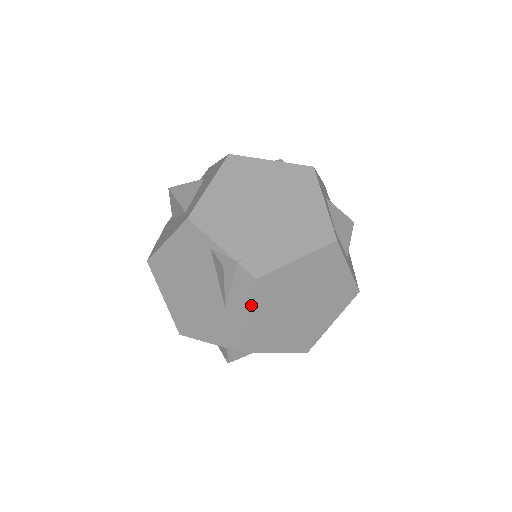
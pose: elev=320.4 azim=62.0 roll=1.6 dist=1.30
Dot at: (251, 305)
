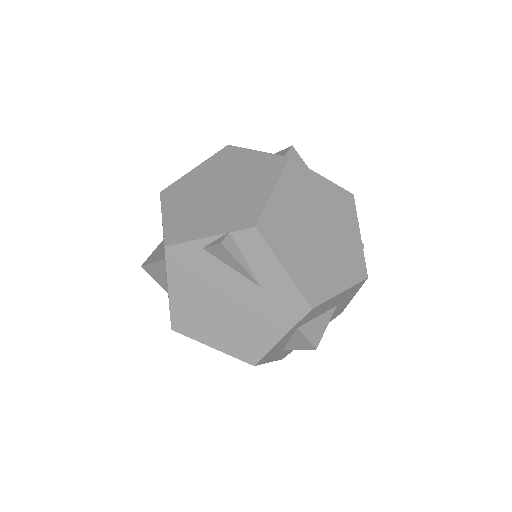
Dot at: (274, 255)
